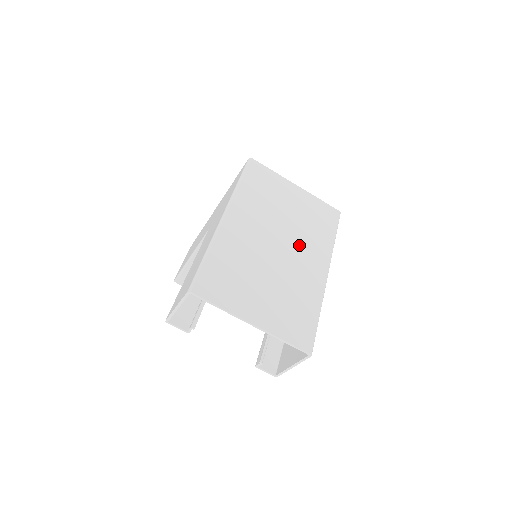
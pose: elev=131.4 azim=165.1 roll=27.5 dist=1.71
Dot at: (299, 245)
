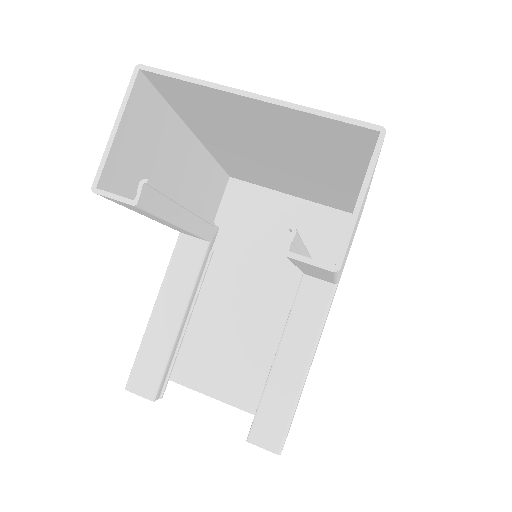
Dot at: occluded
